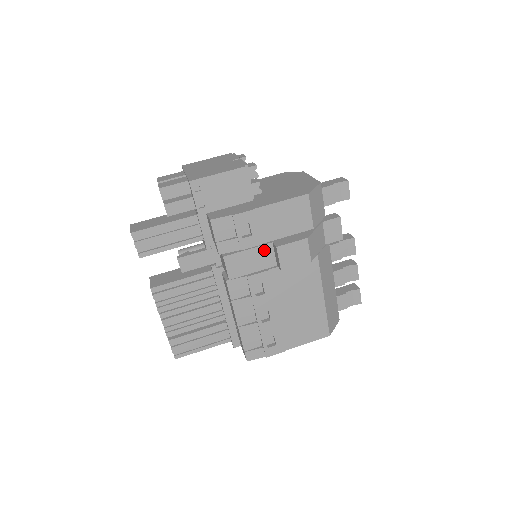
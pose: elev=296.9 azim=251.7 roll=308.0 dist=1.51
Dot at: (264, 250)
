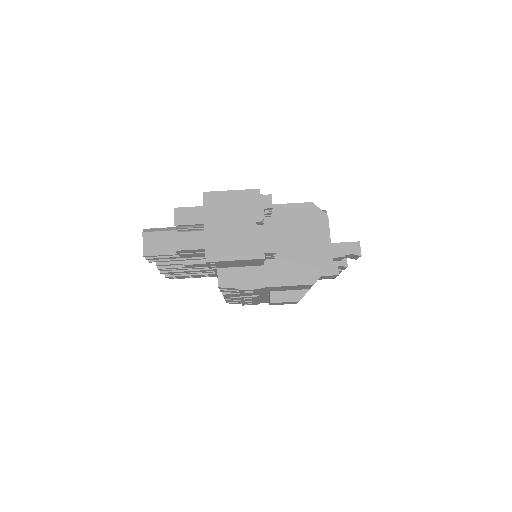
Dot at: (260, 293)
